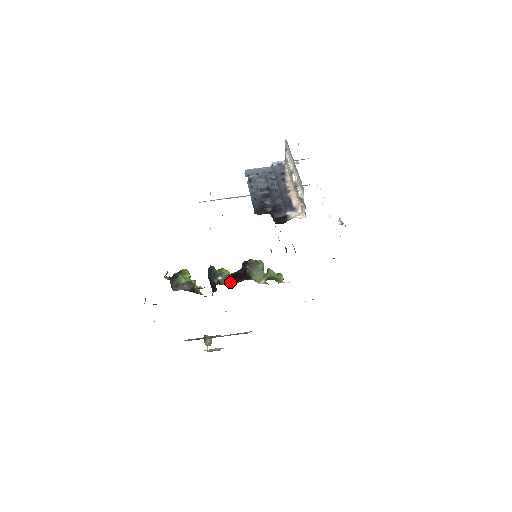
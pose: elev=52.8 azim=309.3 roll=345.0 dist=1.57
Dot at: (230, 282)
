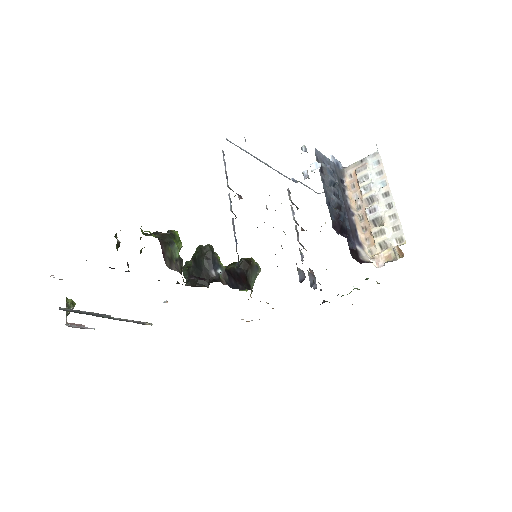
Dot at: (229, 283)
